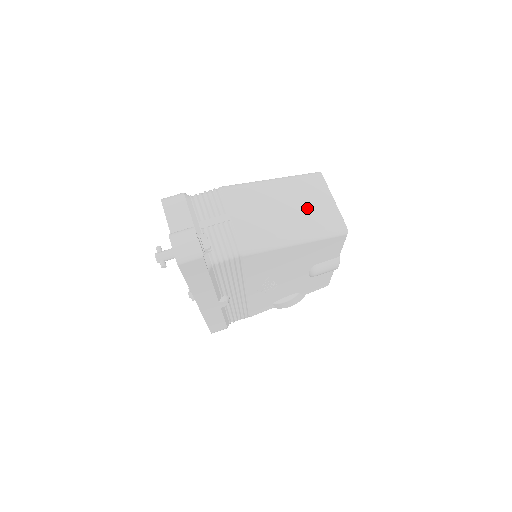
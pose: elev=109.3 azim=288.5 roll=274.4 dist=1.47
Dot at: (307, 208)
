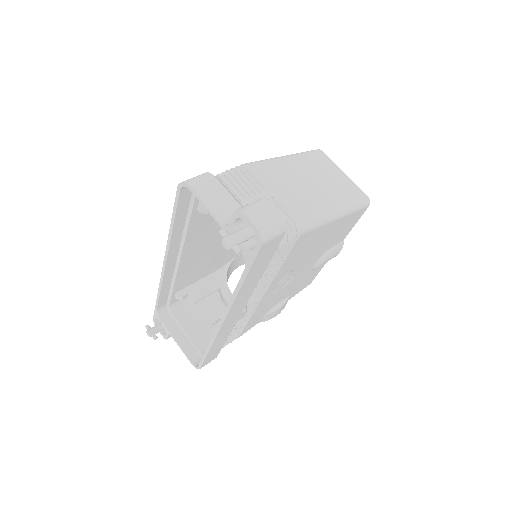
Dot at: (330, 182)
